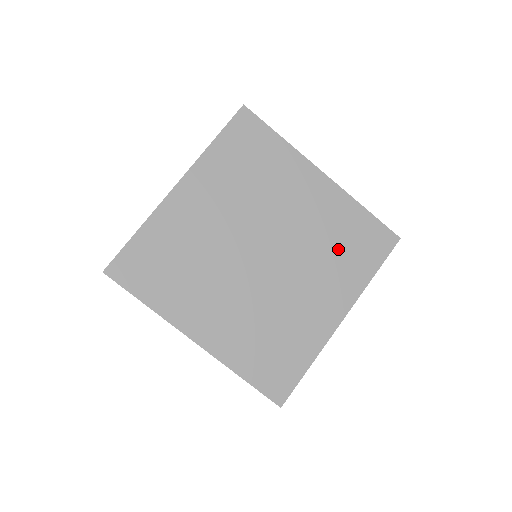
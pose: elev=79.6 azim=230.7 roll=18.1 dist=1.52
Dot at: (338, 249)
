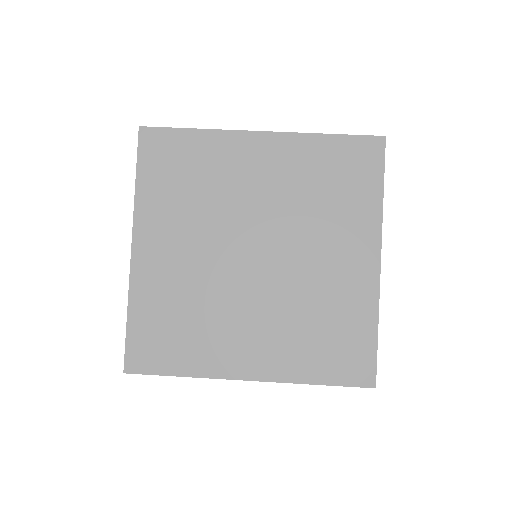
Dot at: (327, 195)
